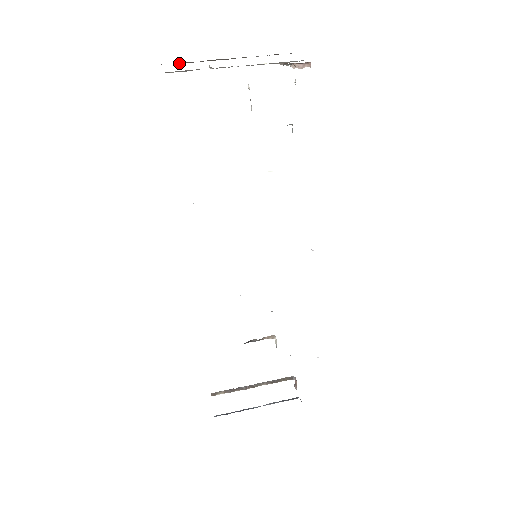
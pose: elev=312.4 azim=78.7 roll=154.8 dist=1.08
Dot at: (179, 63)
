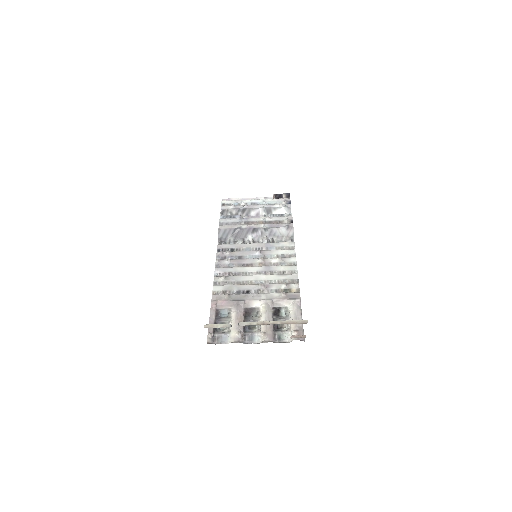
Dot at: occluded
